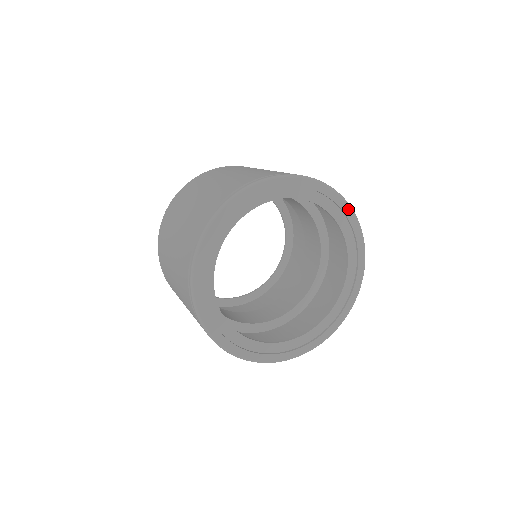
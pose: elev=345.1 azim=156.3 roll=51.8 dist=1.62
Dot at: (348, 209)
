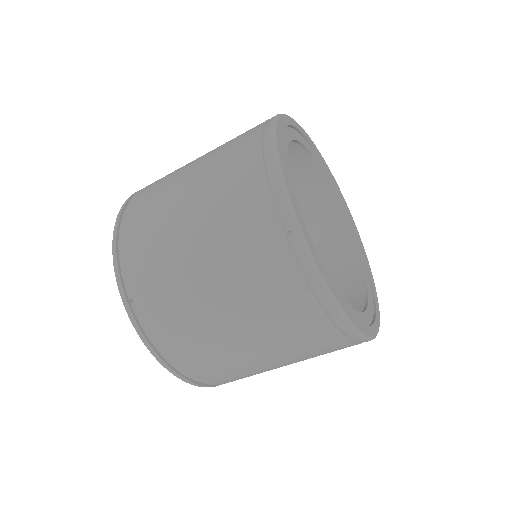
Dot at: (359, 237)
